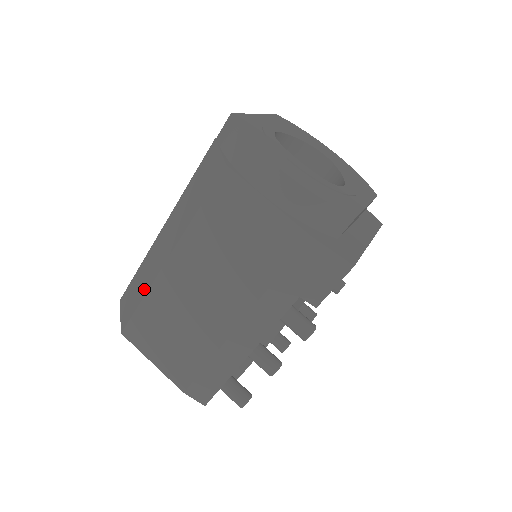
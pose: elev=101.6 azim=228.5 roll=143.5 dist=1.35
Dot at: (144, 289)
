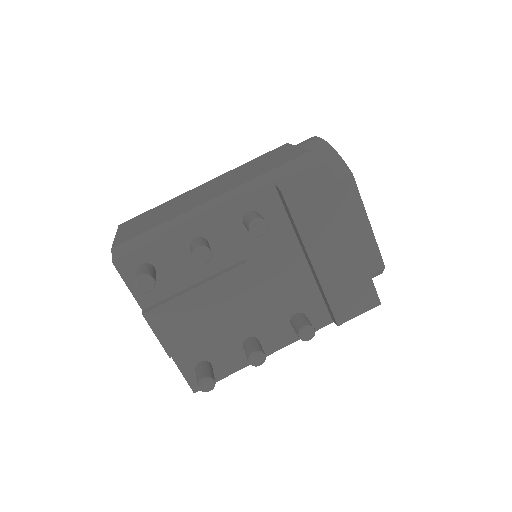
Dot at: occluded
